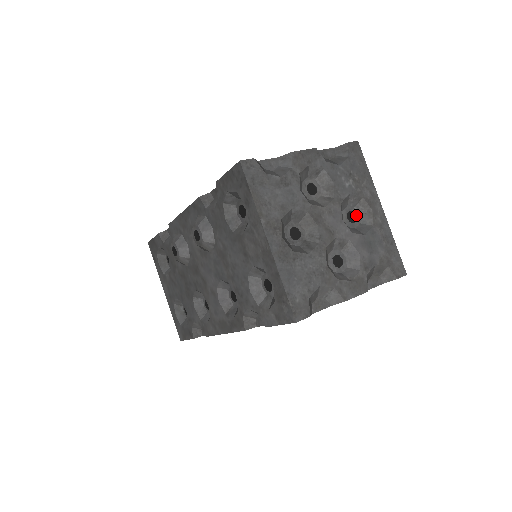
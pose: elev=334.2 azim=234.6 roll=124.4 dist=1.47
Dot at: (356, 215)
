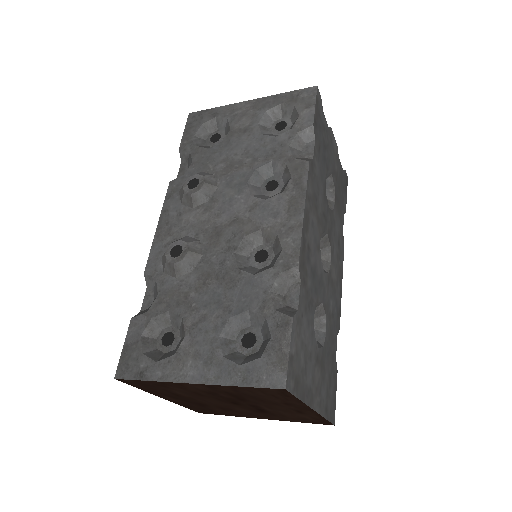
Dot at: occluded
